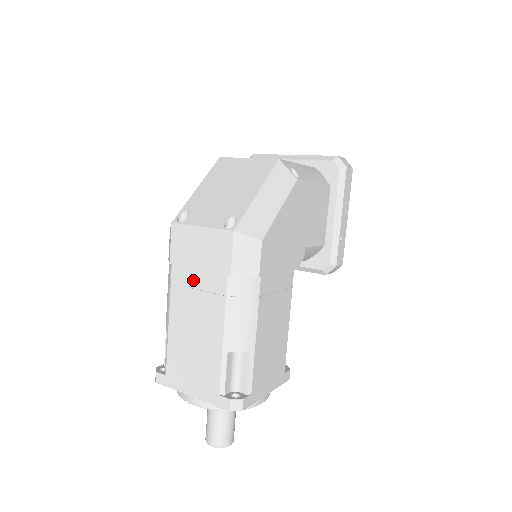
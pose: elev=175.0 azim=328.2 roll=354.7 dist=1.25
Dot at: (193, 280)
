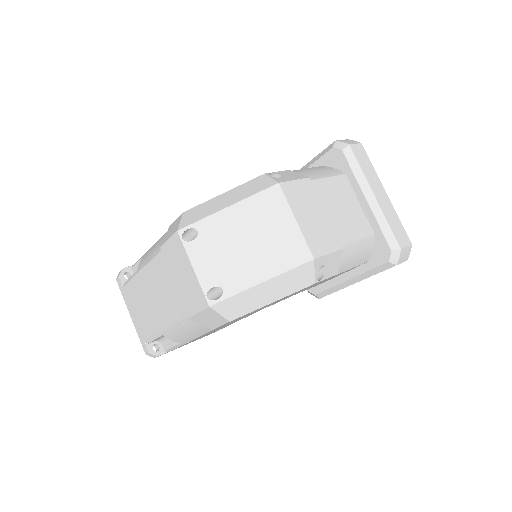
Dot at: (167, 281)
